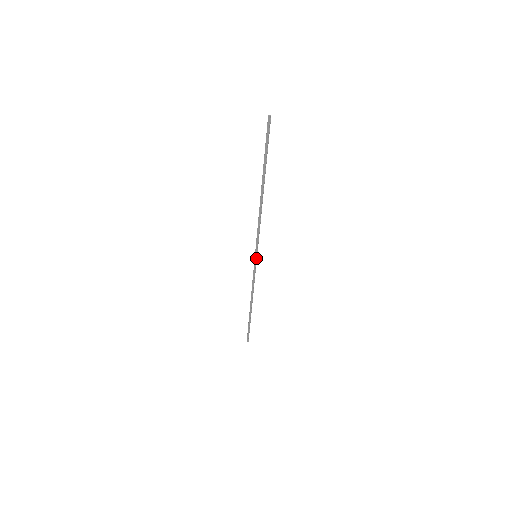
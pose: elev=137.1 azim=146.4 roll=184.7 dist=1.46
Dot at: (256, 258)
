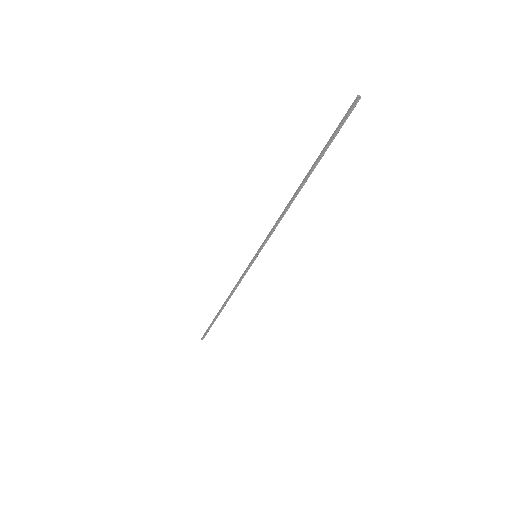
Dot at: (255, 258)
